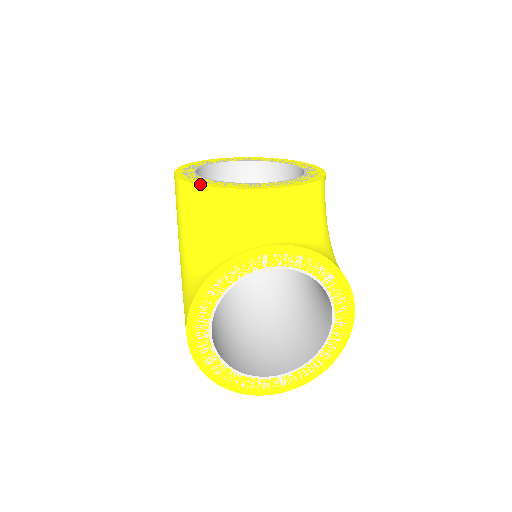
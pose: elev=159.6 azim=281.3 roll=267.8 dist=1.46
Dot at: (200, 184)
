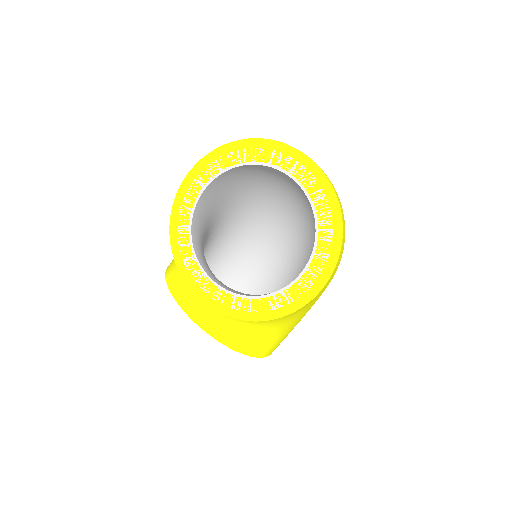
Dot at: (170, 235)
